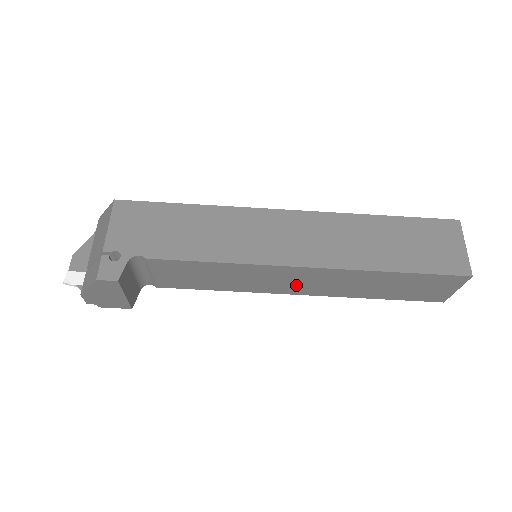
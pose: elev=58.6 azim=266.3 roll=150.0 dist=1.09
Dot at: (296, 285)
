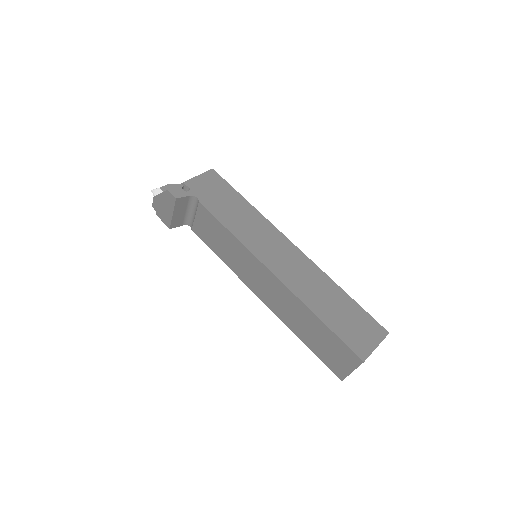
Dot at: (262, 288)
